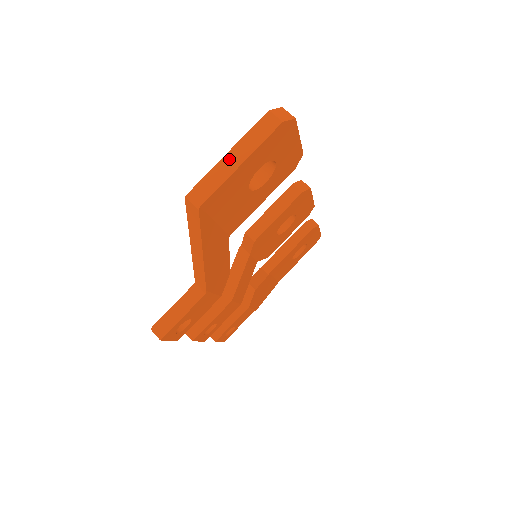
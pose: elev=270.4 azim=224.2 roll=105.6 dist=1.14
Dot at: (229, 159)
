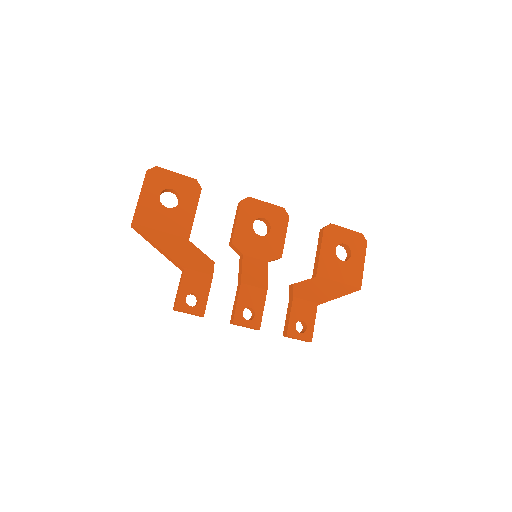
Dot at: occluded
